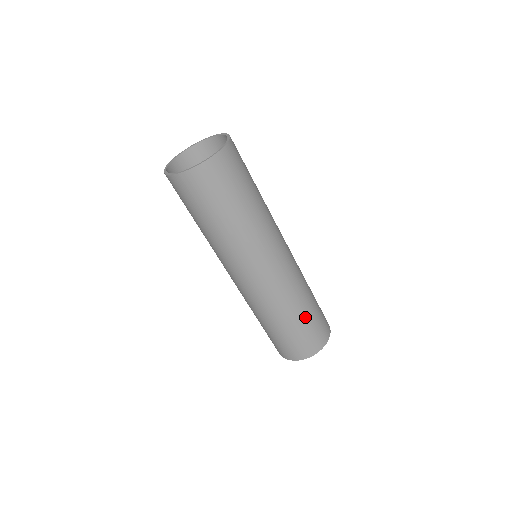
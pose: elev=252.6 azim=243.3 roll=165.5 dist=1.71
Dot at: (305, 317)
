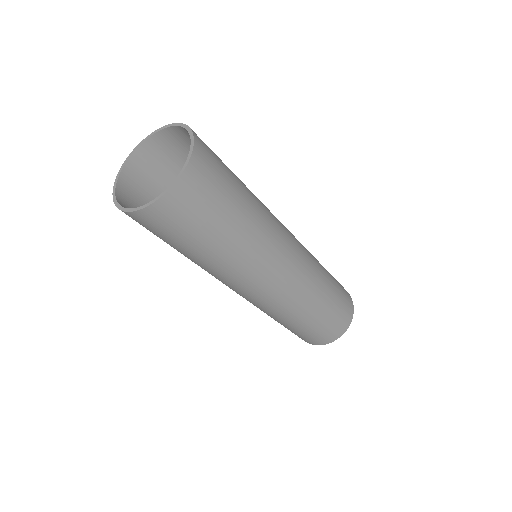
Dot at: (327, 306)
